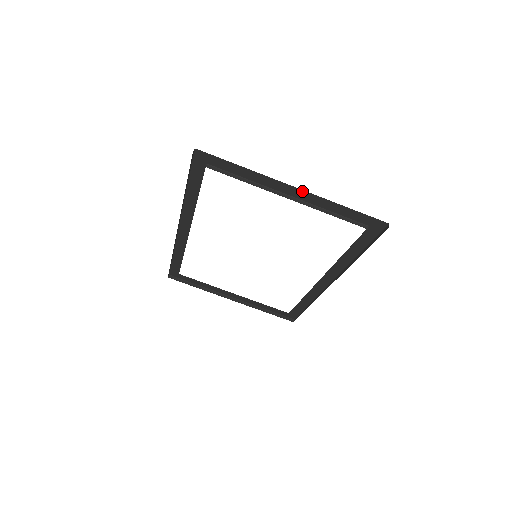
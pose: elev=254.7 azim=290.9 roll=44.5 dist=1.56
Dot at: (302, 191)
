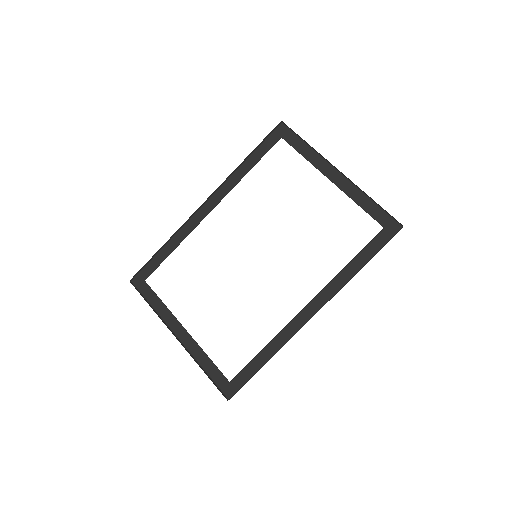
Dot at: (343, 178)
